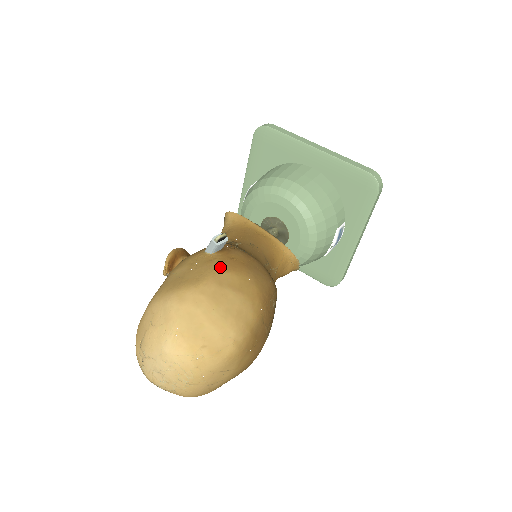
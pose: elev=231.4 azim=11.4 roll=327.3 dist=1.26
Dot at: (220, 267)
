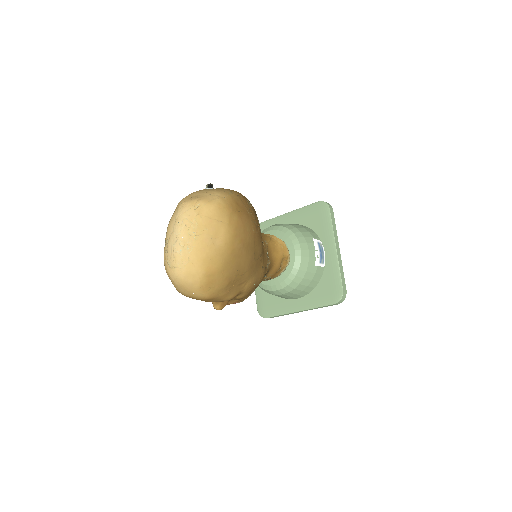
Dot at: occluded
